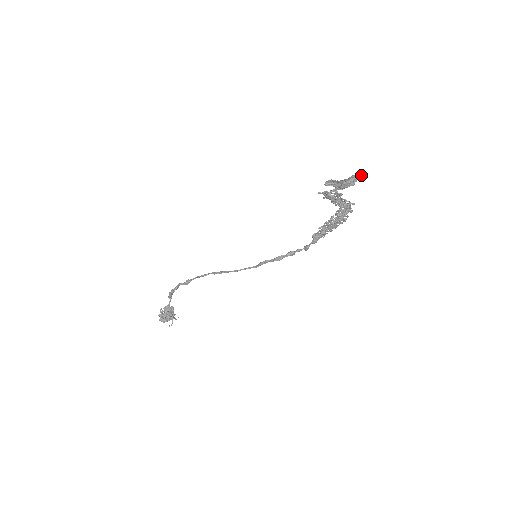
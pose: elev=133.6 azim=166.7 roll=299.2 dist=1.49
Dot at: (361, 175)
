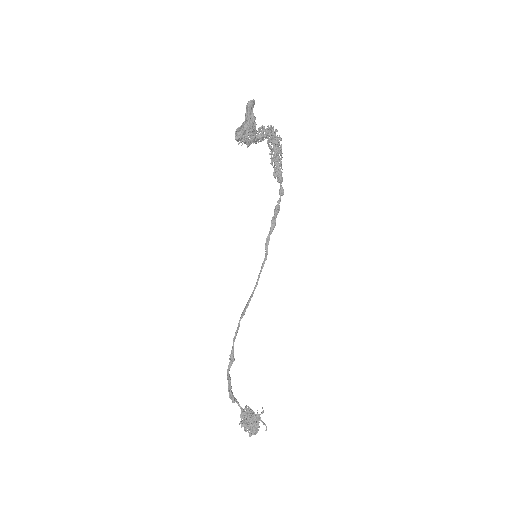
Dot at: (251, 100)
